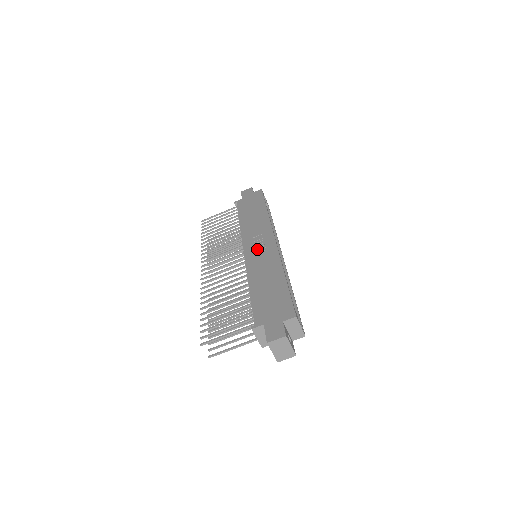
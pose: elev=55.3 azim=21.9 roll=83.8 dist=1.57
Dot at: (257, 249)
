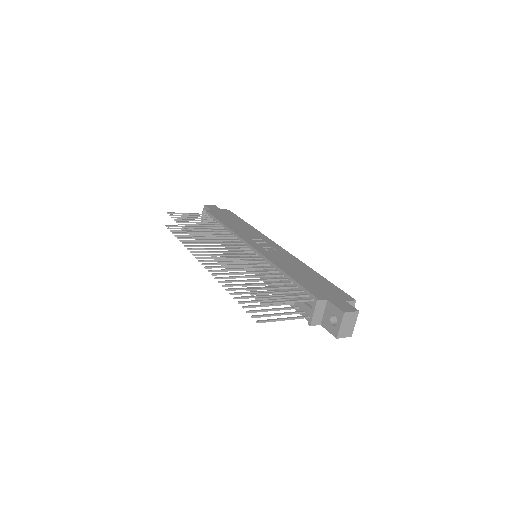
Dot at: (266, 248)
